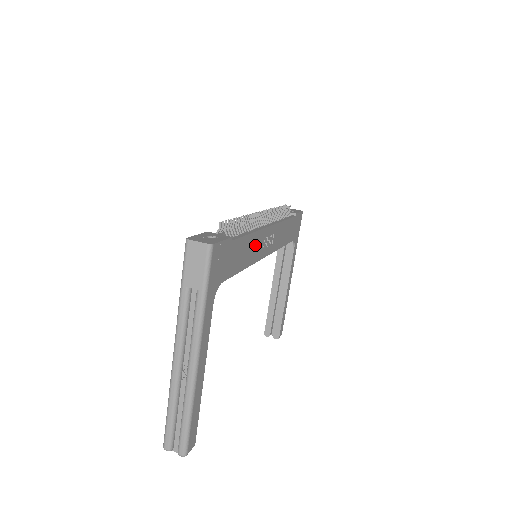
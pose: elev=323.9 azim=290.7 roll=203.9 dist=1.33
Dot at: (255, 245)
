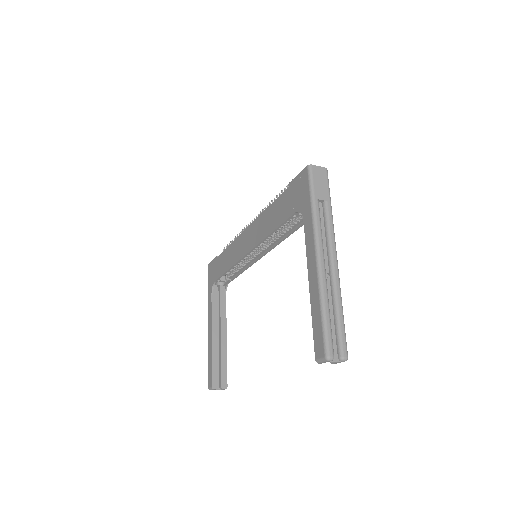
Dot at: occluded
